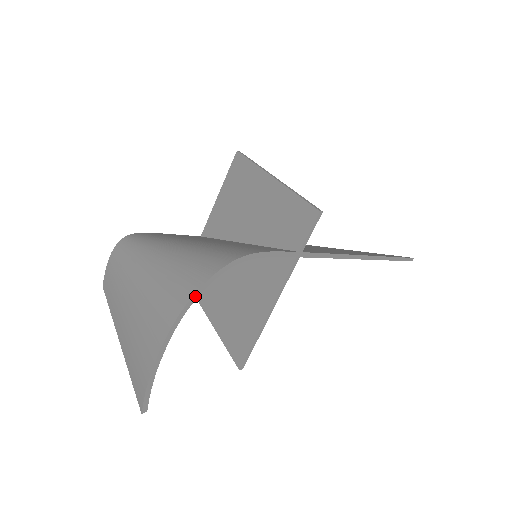
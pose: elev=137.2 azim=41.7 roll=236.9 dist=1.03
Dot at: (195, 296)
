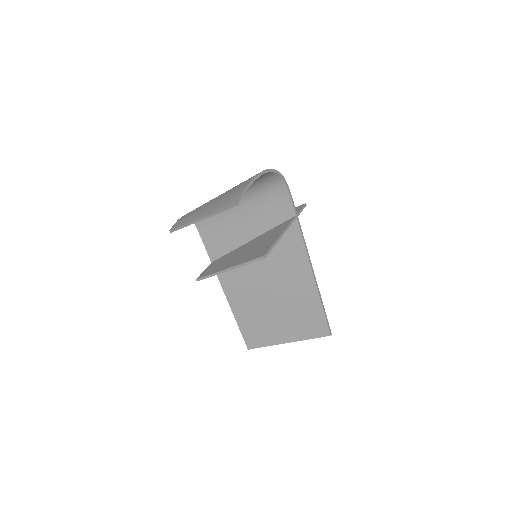
Dot at: (271, 170)
